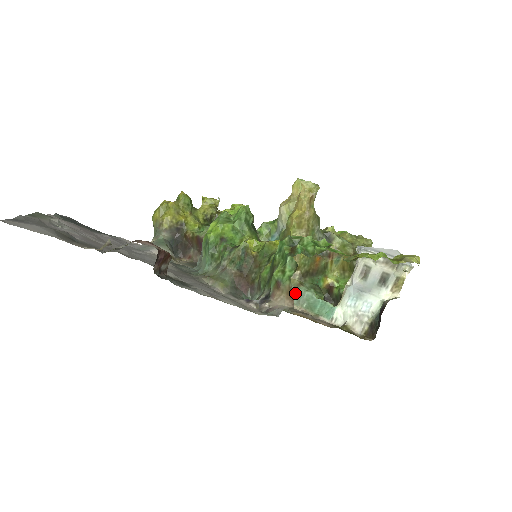
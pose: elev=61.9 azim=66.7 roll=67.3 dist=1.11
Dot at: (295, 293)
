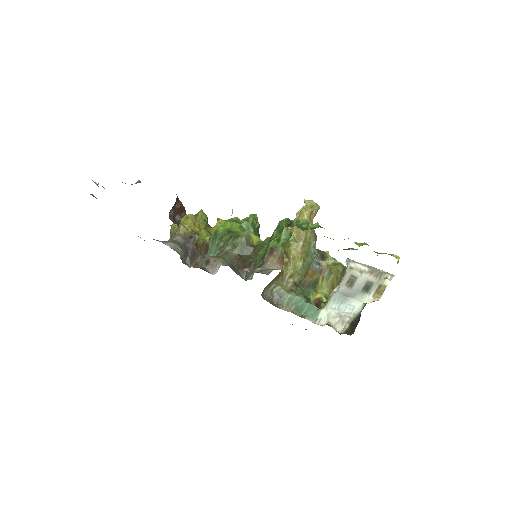
Dot at: (286, 297)
